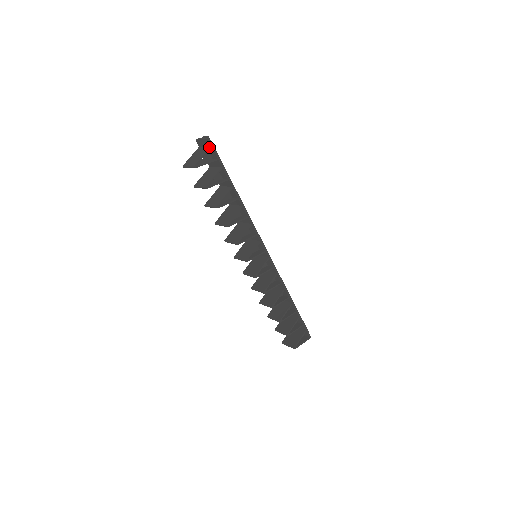
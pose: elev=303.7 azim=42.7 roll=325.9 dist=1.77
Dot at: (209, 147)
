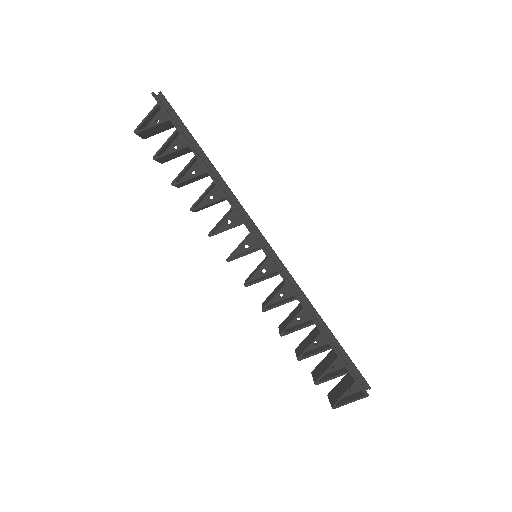
Dot at: (156, 105)
